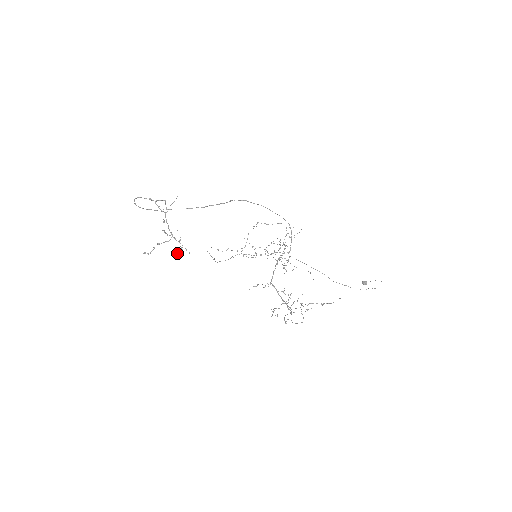
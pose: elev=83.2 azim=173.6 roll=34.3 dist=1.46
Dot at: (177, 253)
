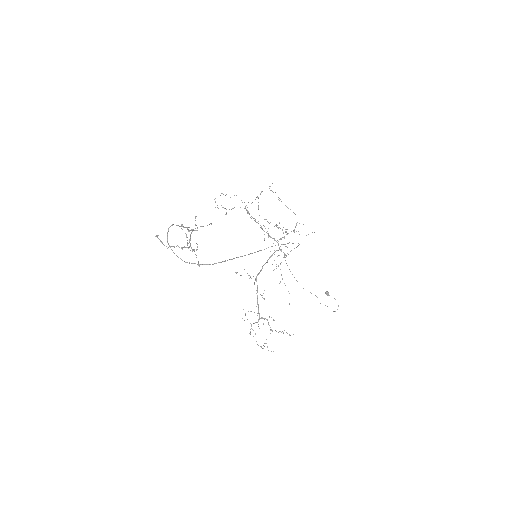
Dot at: (187, 237)
